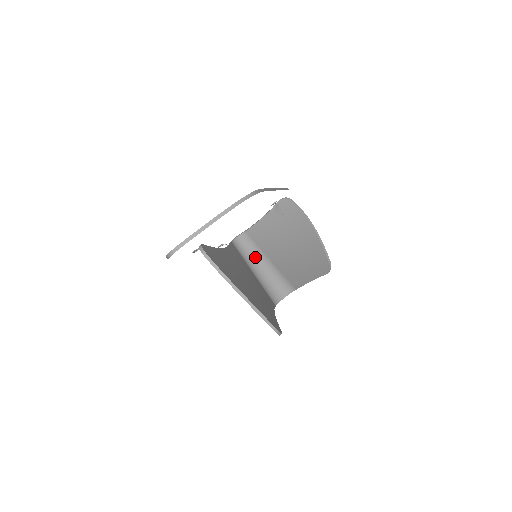
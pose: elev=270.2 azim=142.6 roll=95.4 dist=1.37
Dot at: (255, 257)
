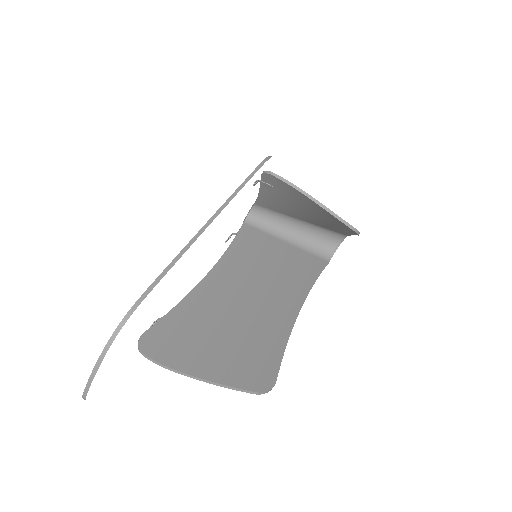
Dot at: (282, 222)
